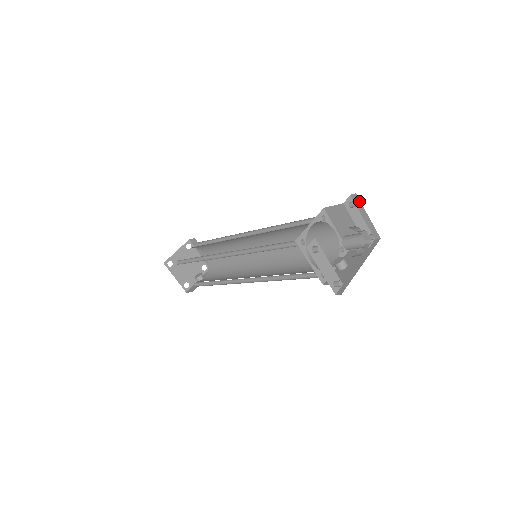
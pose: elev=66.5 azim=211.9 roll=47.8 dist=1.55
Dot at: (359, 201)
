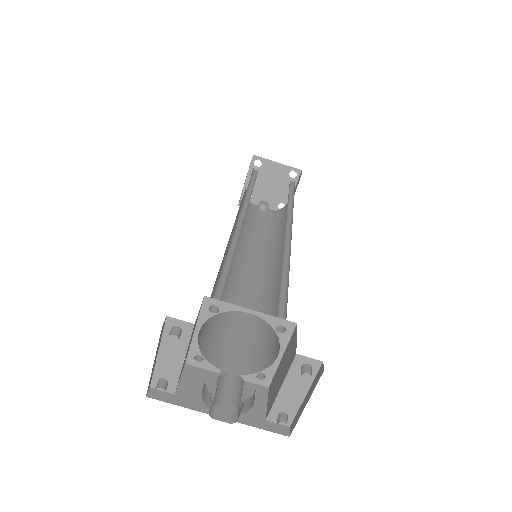
Dot at: occluded
